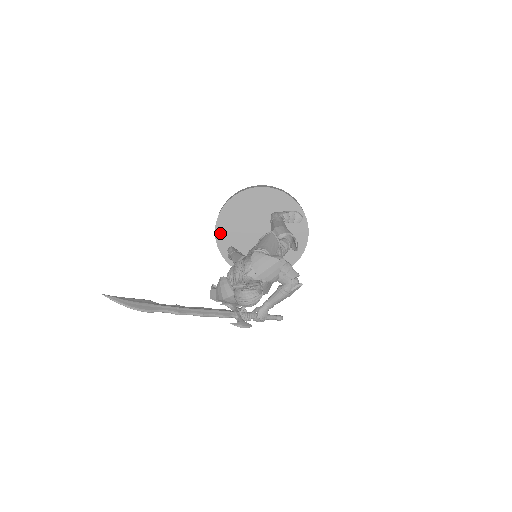
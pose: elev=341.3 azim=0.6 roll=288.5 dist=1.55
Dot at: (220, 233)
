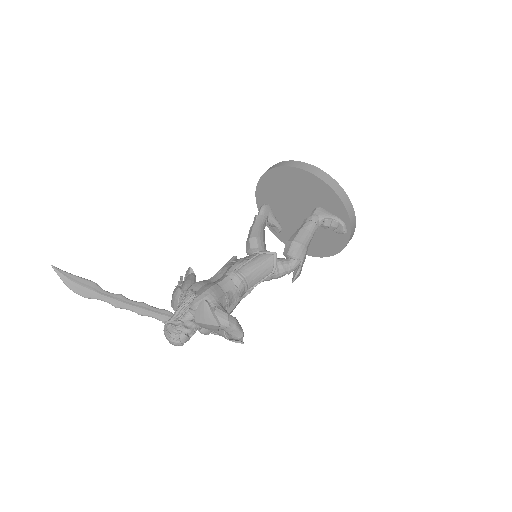
Dot at: (262, 187)
